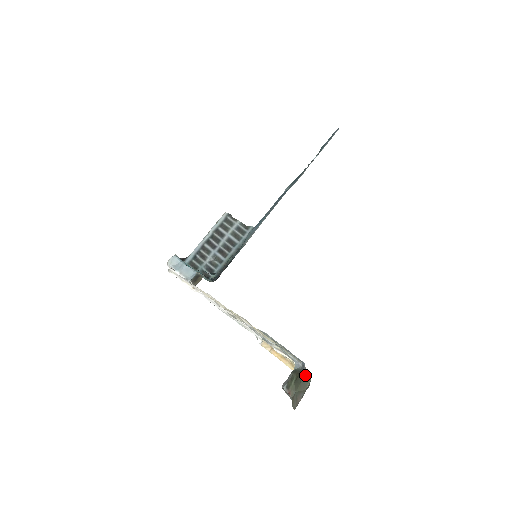
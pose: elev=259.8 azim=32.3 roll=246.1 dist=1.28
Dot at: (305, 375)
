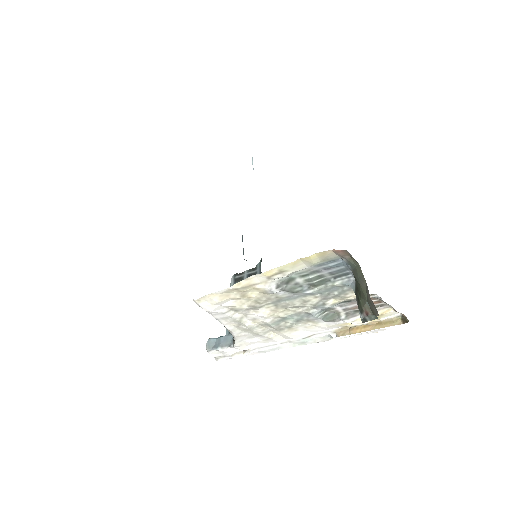
Dot at: (354, 270)
